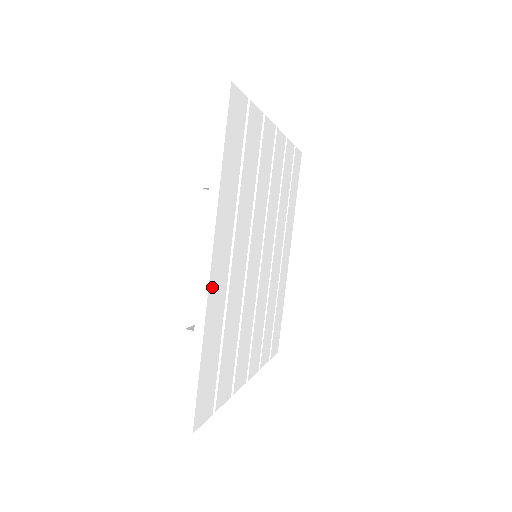
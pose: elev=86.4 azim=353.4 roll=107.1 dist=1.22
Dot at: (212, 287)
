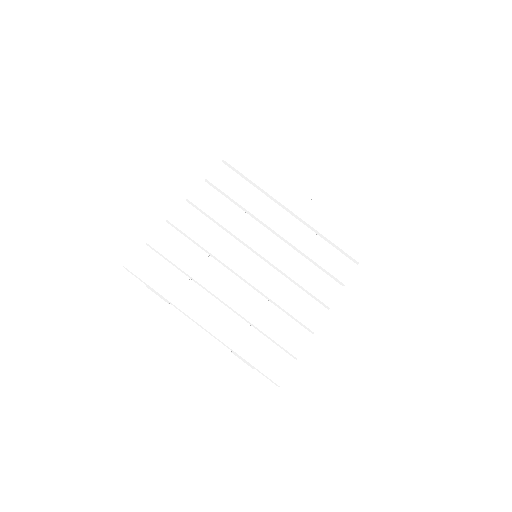
Dot at: (216, 331)
